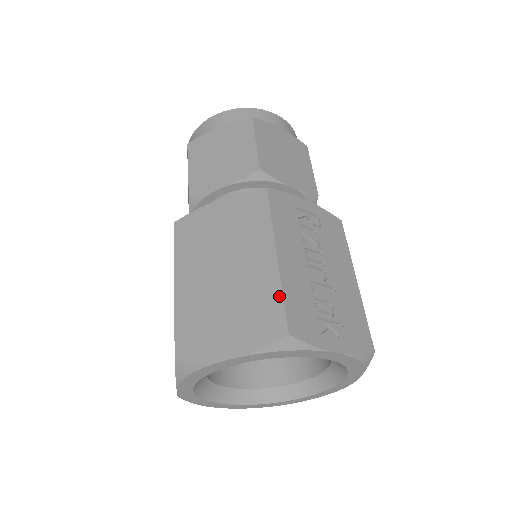
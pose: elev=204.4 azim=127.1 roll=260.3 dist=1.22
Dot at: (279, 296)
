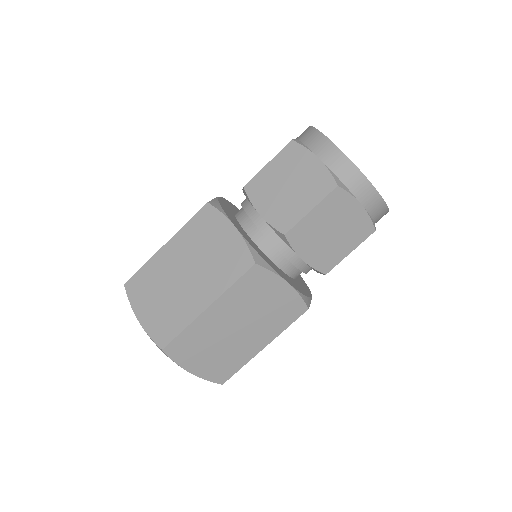
Dot at: (240, 367)
